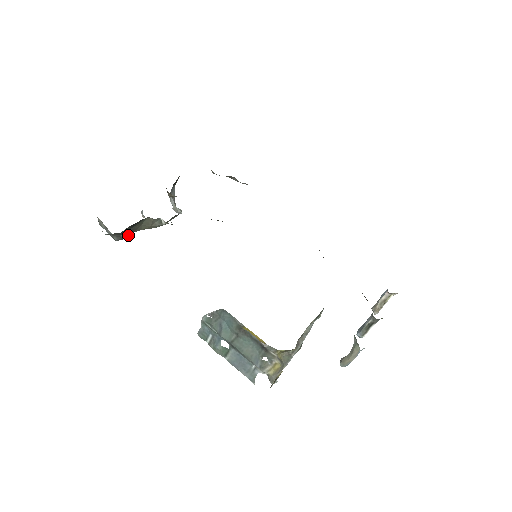
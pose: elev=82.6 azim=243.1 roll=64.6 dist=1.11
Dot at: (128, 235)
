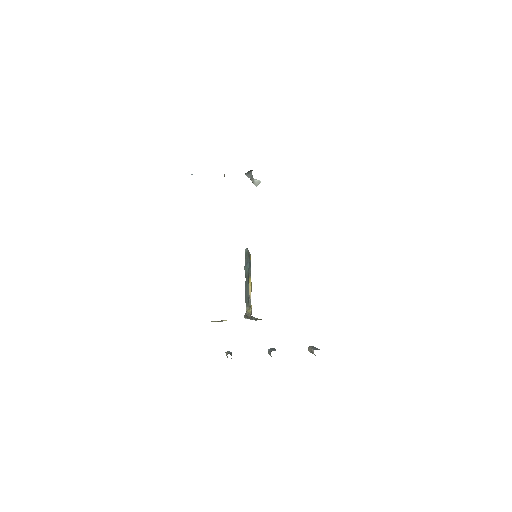
Dot at: occluded
